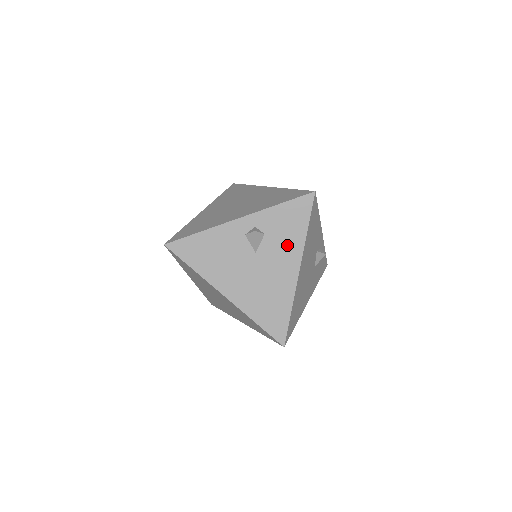
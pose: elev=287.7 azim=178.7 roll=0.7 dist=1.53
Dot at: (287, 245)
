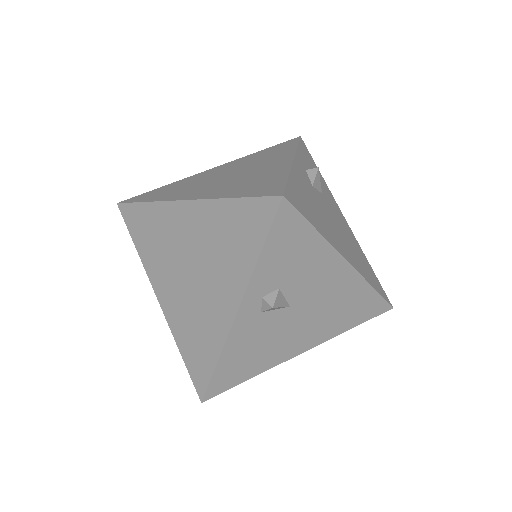
Dot at: (313, 266)
